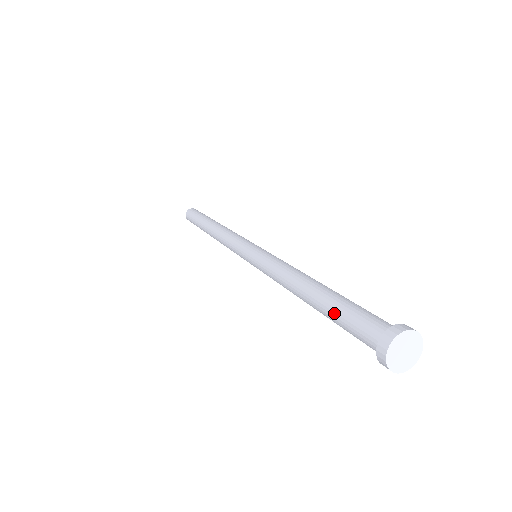
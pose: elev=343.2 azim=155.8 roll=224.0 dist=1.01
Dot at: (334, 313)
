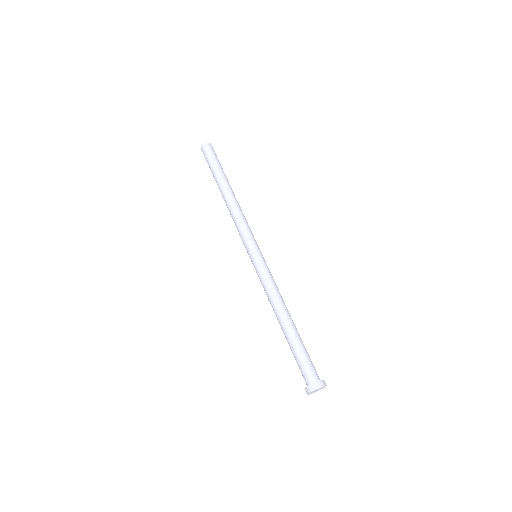
Dot at: (293, 351)
